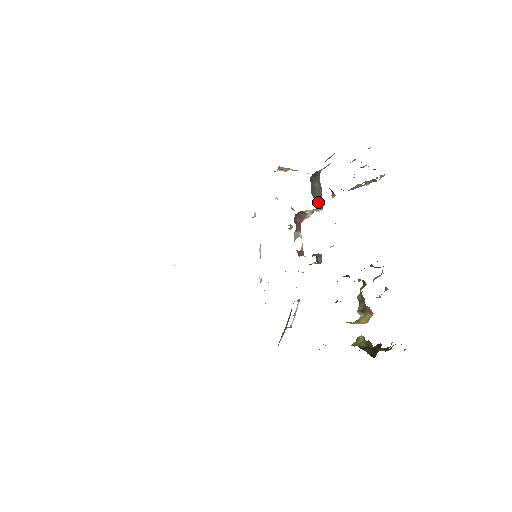
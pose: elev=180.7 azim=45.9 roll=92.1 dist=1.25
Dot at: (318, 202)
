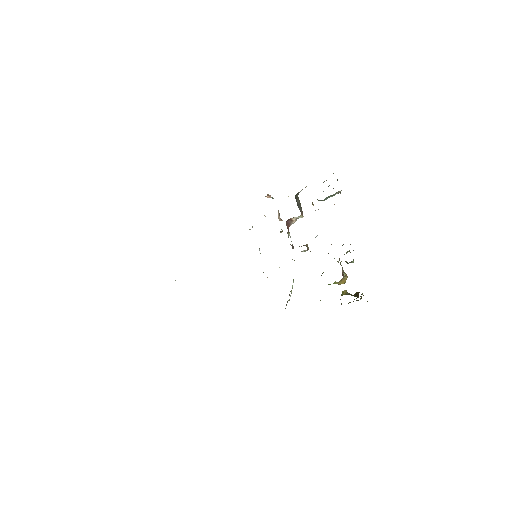
Dot at: (301, 211)
